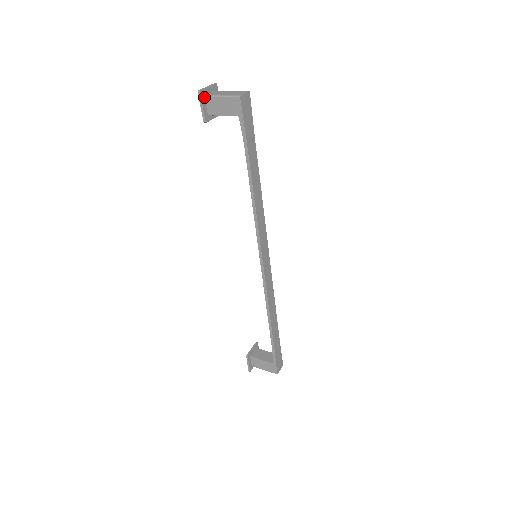
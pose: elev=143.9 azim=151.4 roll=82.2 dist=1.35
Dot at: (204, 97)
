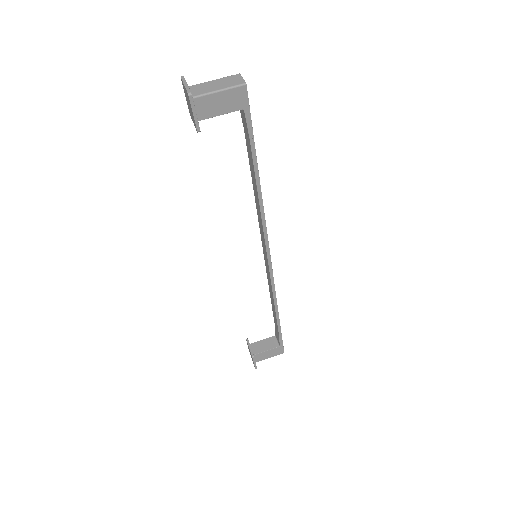
Dot at: (192, 99)
